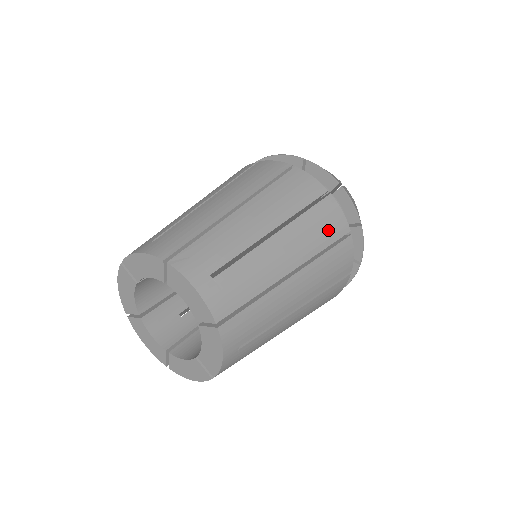
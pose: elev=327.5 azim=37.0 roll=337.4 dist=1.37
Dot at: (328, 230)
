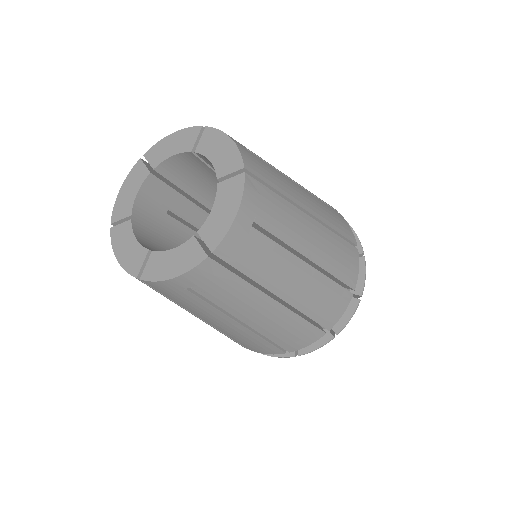
Dot at: occluded
